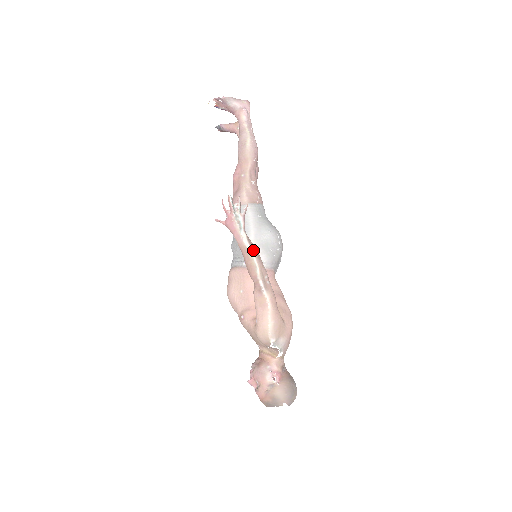
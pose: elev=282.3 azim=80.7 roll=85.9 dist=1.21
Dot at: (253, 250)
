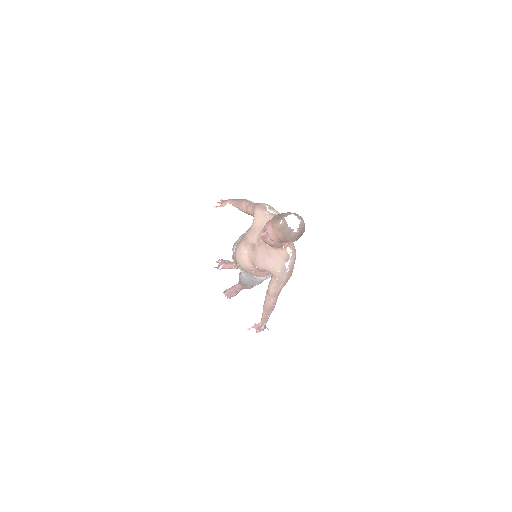
Dot at: occluded
